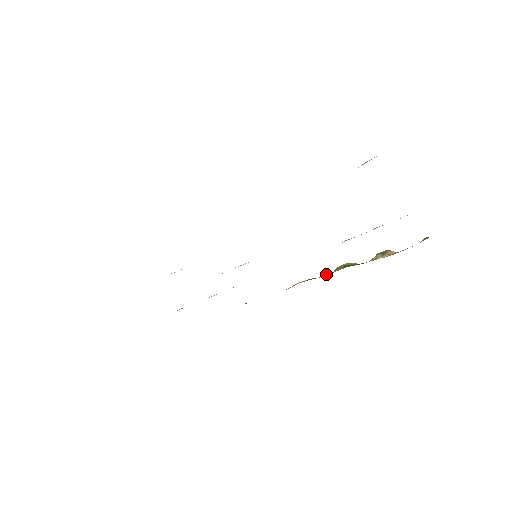
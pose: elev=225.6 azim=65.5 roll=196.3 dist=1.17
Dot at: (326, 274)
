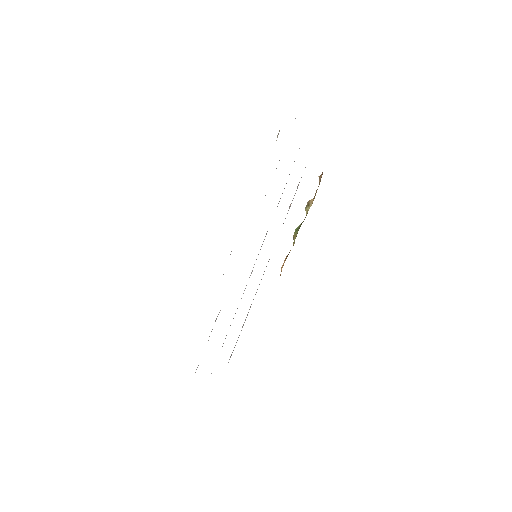
Dot at: (293, 242)
